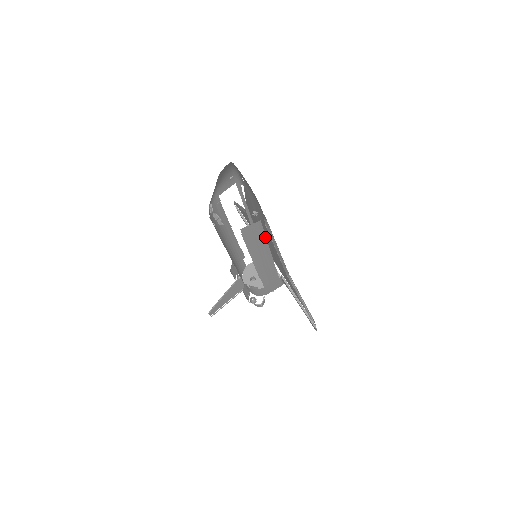
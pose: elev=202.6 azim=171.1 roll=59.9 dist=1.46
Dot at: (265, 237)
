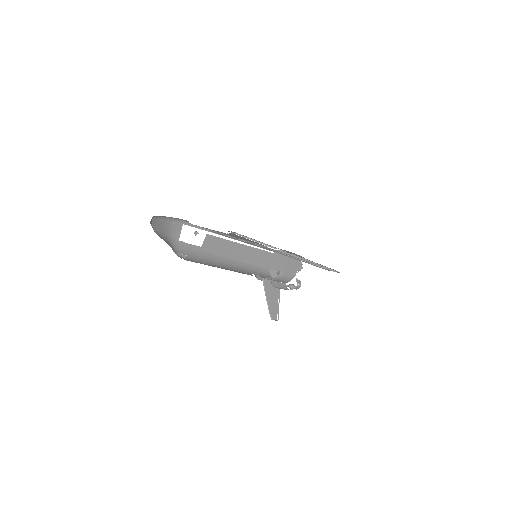
Dot at: (229, 241)
